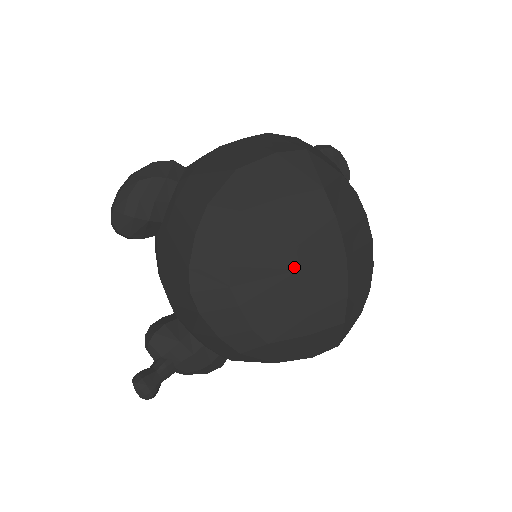
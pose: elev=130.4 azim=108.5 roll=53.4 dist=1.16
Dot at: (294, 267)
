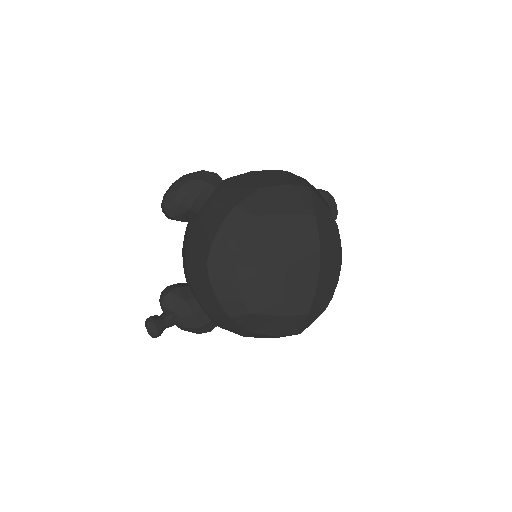
Dot at: (283, 264)
